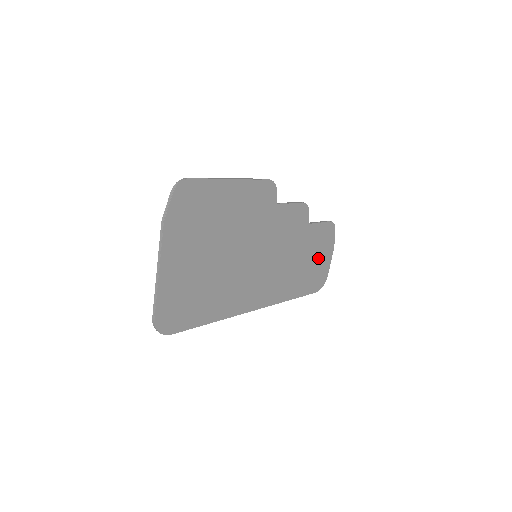
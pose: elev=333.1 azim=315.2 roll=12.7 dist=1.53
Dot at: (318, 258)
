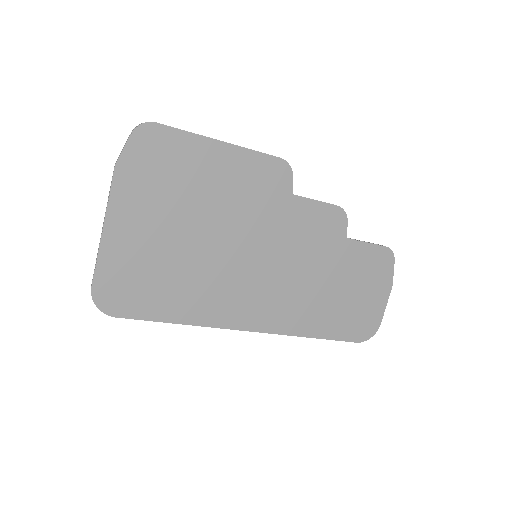
Dot at: (363, 293)
